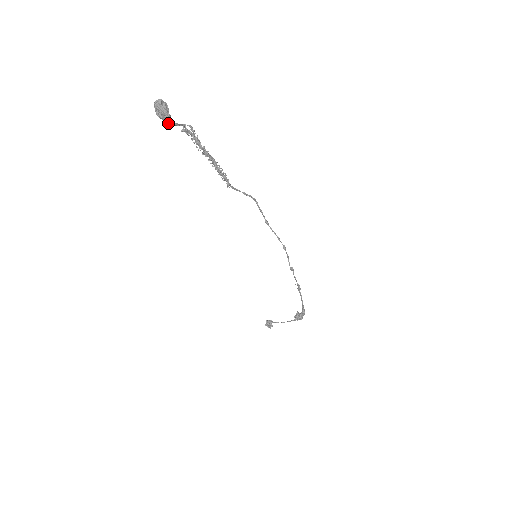
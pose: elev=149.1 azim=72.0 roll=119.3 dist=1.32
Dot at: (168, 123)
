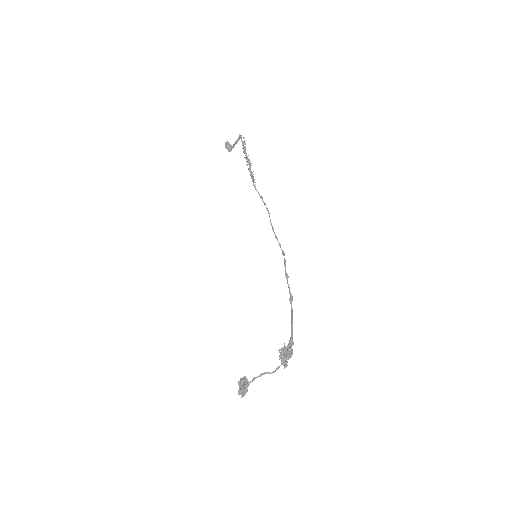
Dot at: (229, 151)
